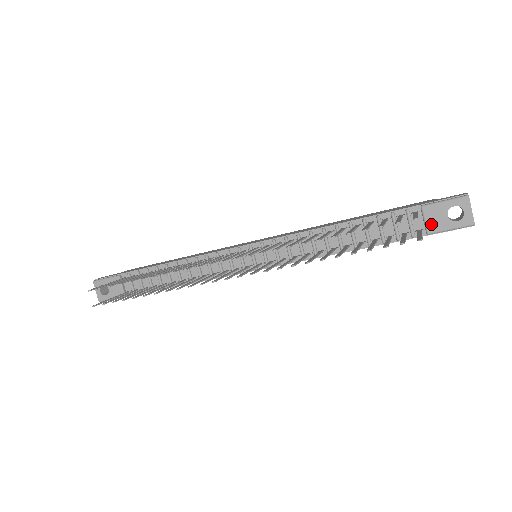
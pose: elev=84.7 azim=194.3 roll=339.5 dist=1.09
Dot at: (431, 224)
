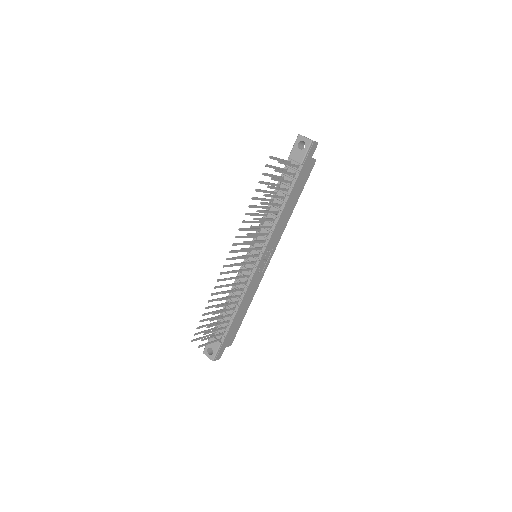
Dot at: (298, 159)
